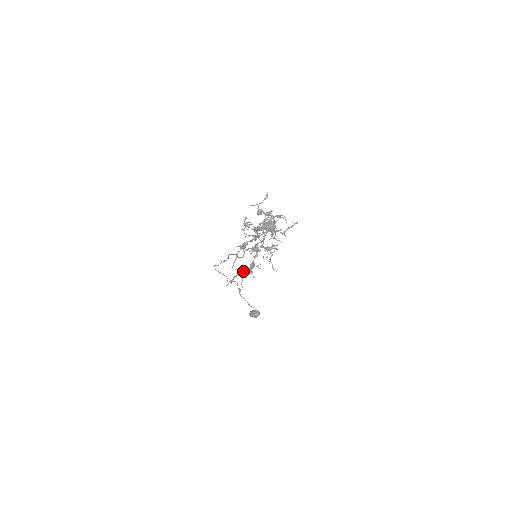
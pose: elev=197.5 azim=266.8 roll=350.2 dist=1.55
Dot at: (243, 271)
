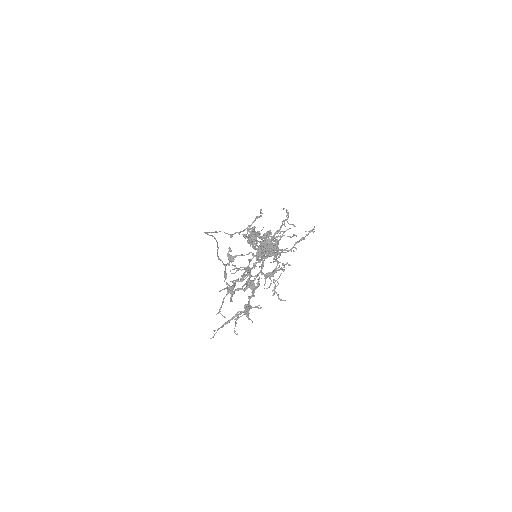
Dot at: (235, 316)
